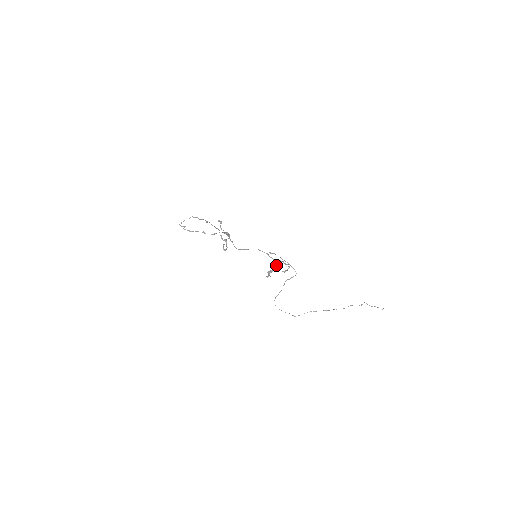
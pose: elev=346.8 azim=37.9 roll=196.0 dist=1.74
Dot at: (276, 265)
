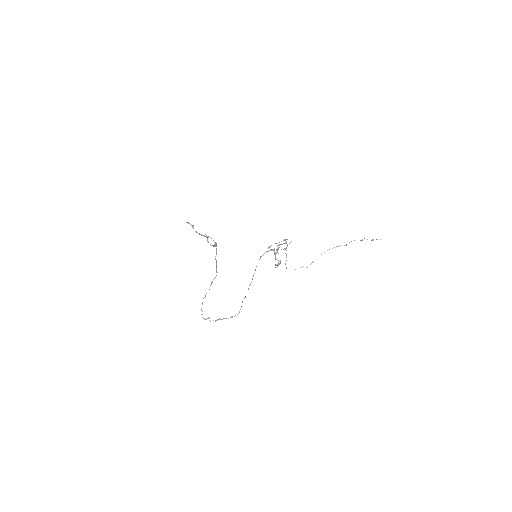
Dot at: (277, 252)
